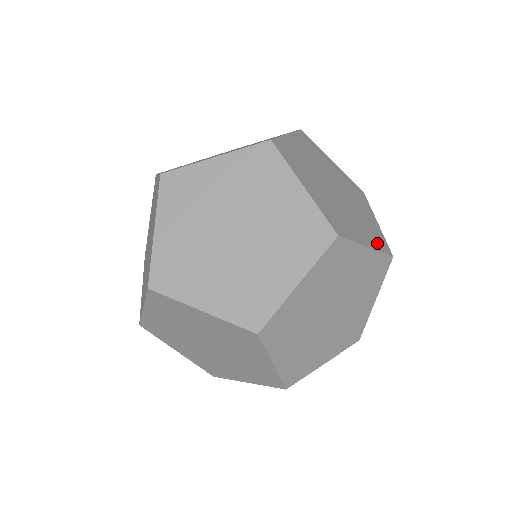
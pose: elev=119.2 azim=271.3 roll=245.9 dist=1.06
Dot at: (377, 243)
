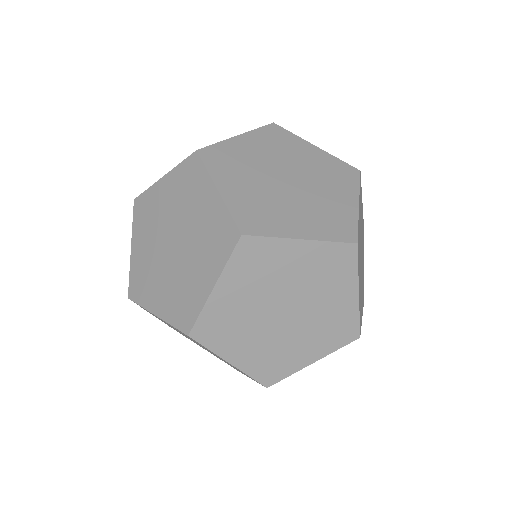
Dot at: (360, 311)
